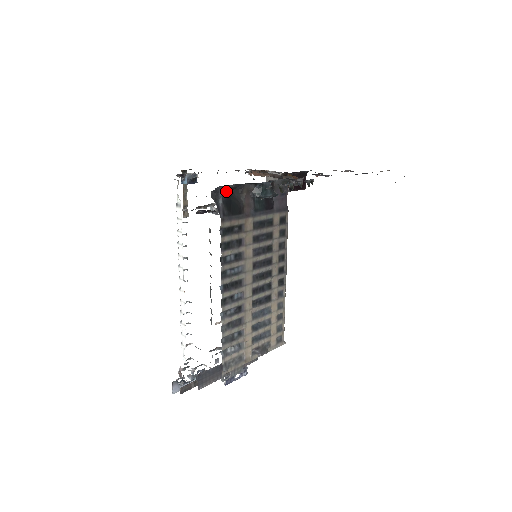
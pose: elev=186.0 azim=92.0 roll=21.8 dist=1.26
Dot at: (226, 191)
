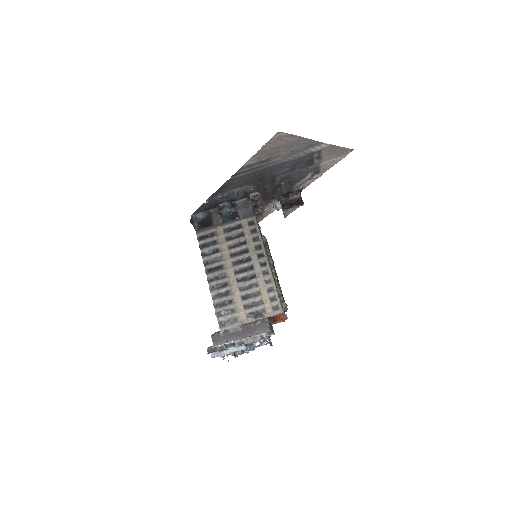
Dot at: (200, 217)
